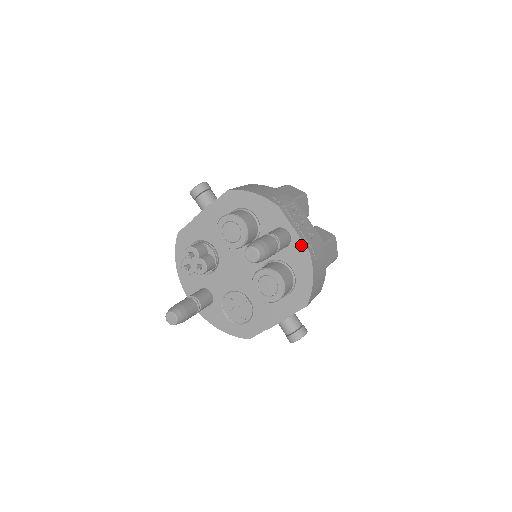
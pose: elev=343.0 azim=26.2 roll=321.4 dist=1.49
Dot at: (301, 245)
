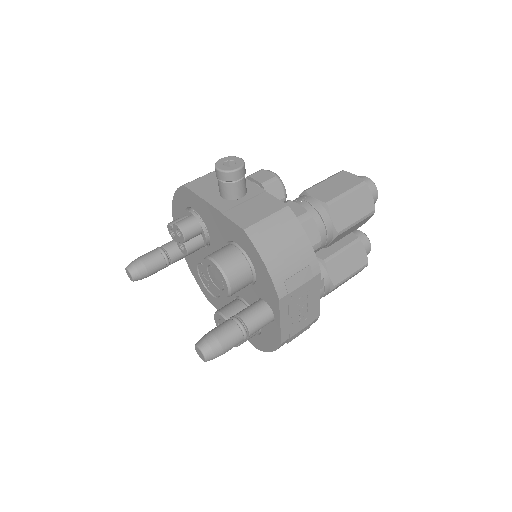
Dot at: (278, 334)
